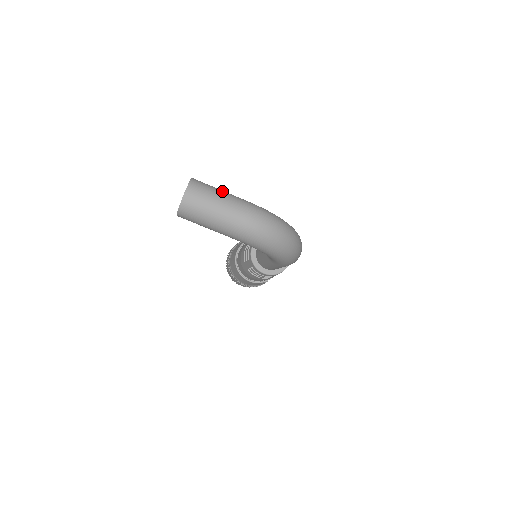
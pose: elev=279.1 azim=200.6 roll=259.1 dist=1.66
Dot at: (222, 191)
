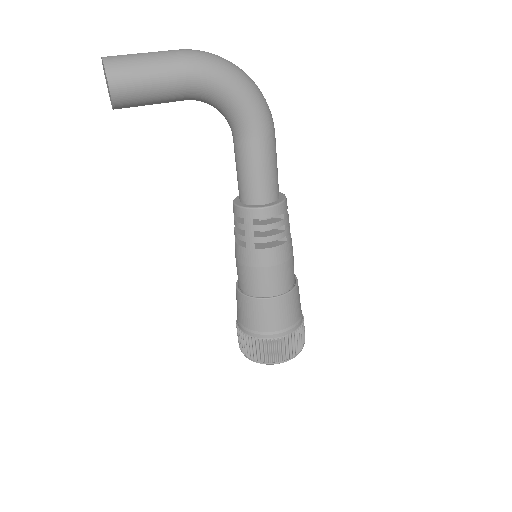
Dot at: occluded
